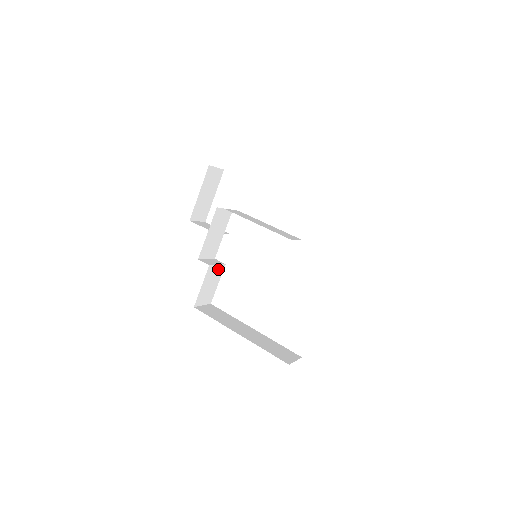
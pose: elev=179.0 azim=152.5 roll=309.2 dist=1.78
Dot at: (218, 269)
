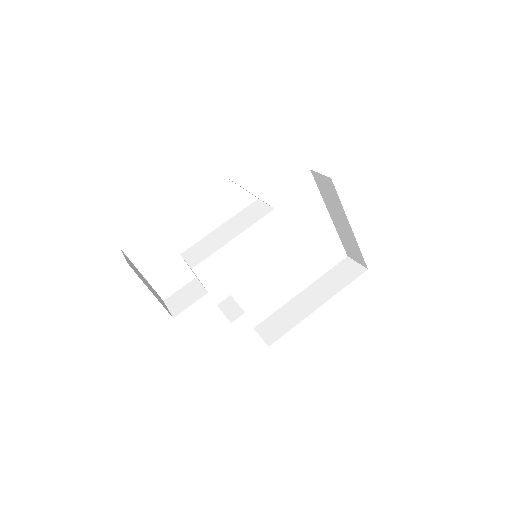
Dot at: occluded
